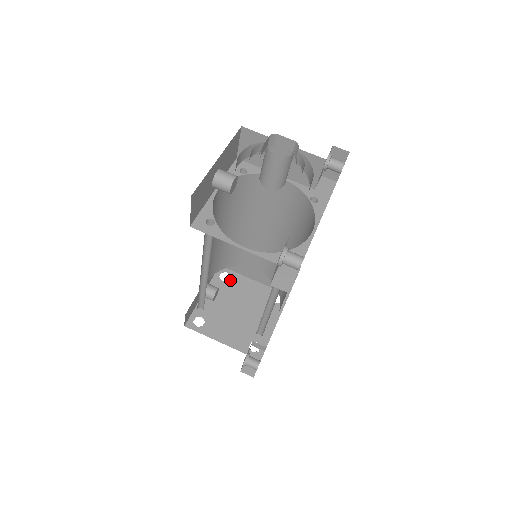
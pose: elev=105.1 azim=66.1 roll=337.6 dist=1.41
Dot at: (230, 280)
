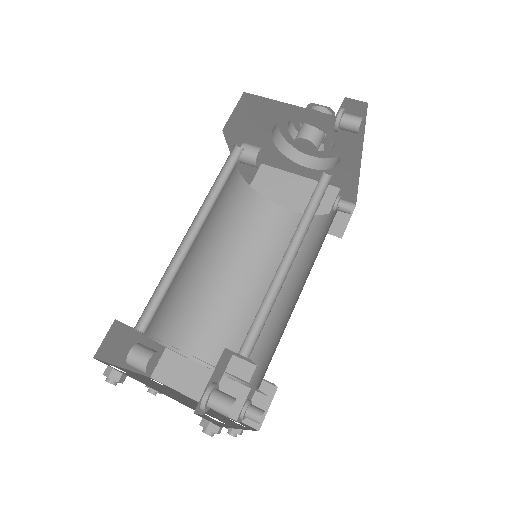
Dot at: (166, 386)
